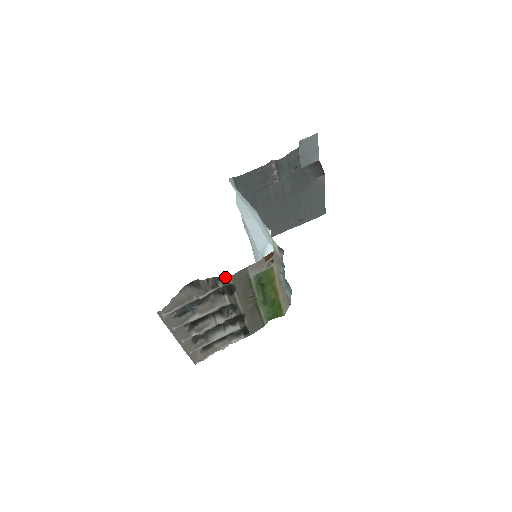
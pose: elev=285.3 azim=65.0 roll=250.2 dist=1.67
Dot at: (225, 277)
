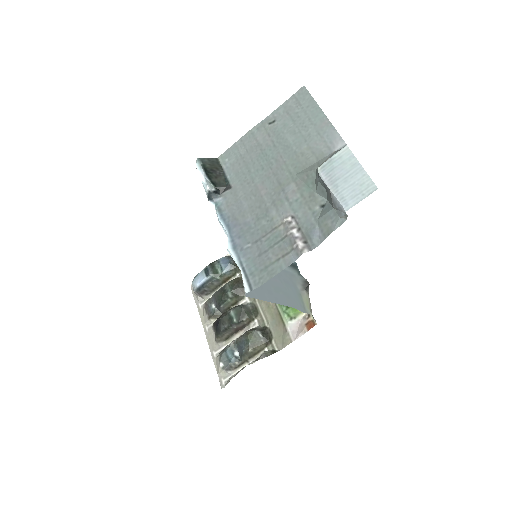
Dot at: (273, 353)
